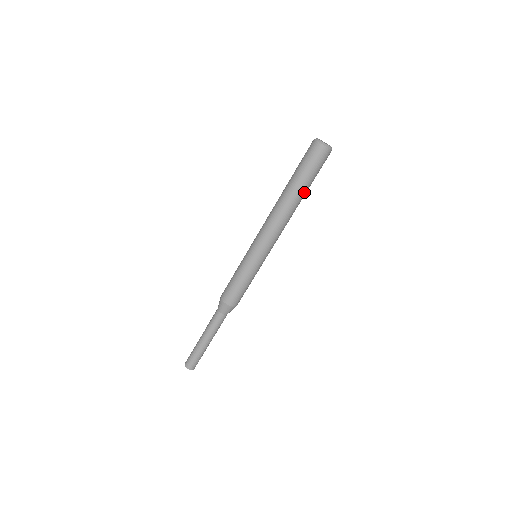
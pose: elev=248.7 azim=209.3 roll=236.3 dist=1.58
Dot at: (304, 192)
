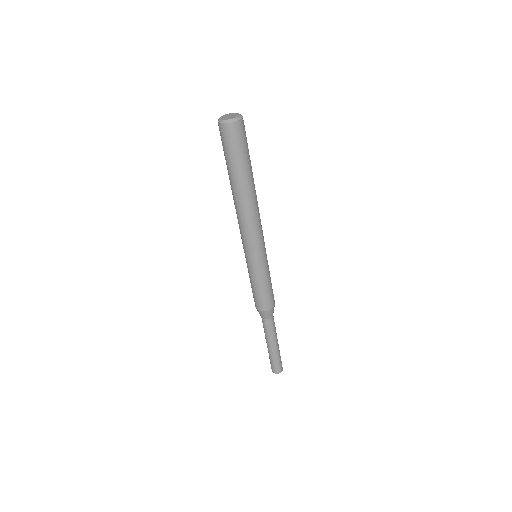
Dot at: (252, 173)
